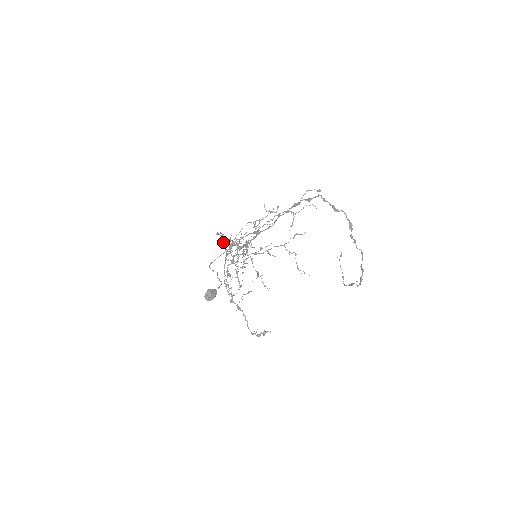
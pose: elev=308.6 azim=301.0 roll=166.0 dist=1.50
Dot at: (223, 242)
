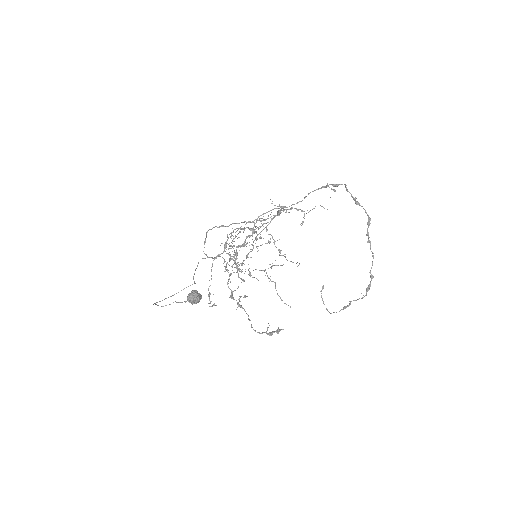
Dot at: occluded
